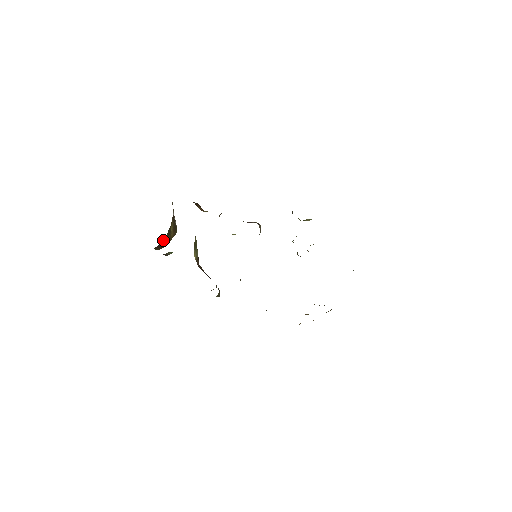
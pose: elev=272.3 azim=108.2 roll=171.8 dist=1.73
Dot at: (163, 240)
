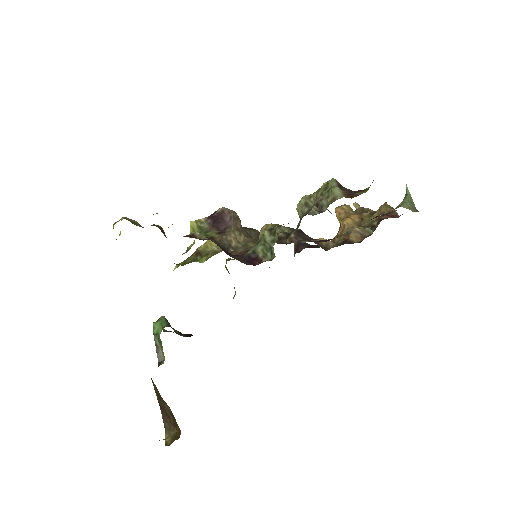
Dot at: (158, 399)
